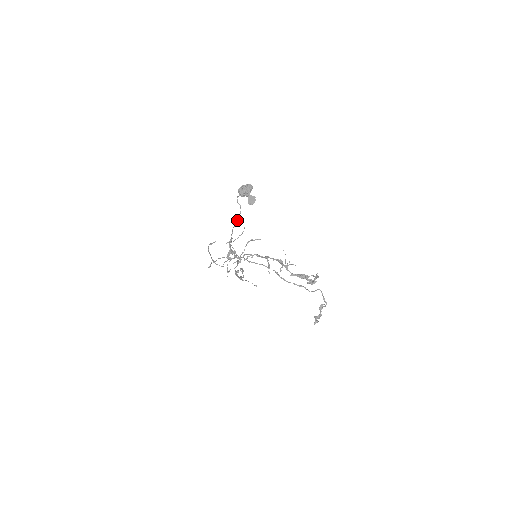
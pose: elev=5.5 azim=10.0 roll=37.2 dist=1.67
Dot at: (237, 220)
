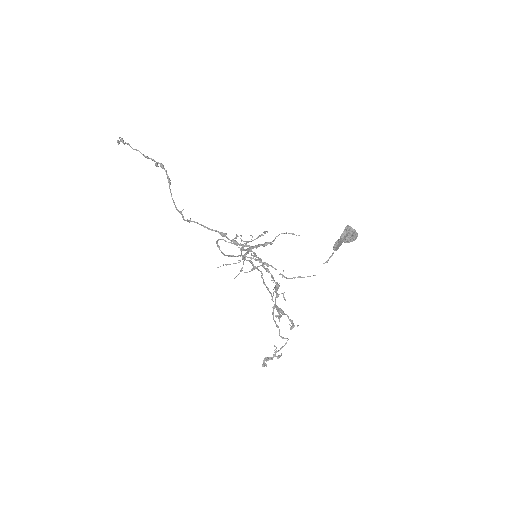
Dot at: occluded
